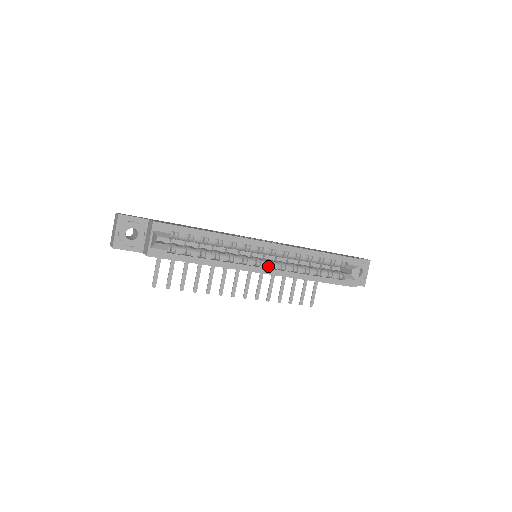
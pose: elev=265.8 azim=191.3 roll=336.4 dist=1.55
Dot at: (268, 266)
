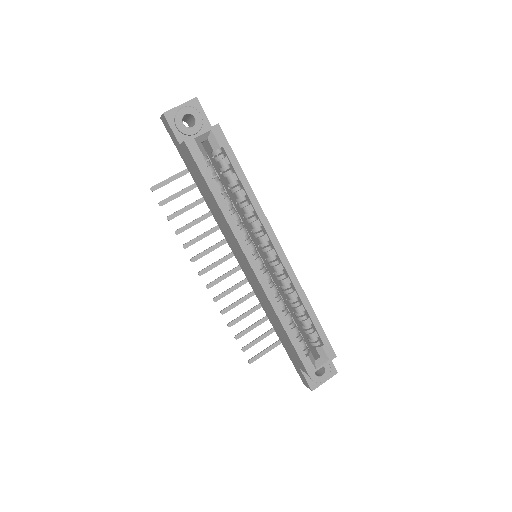
Dot at: occluded
